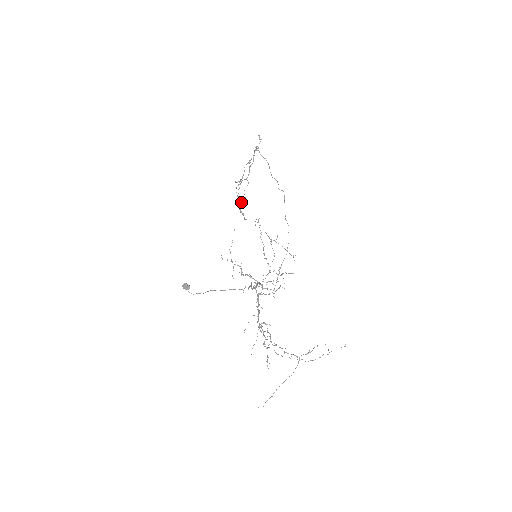
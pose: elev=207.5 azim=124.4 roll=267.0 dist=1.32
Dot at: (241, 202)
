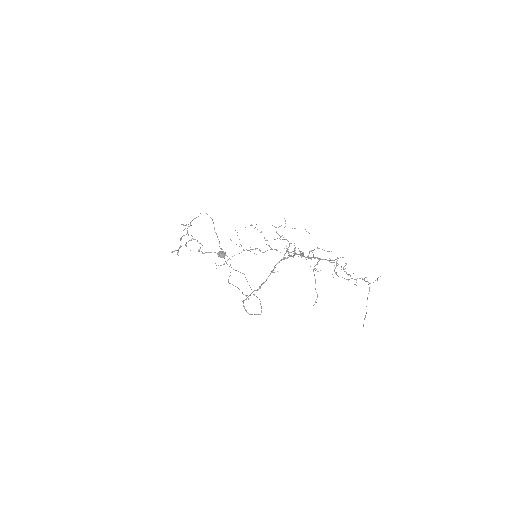
Dot at: (198, 250)
